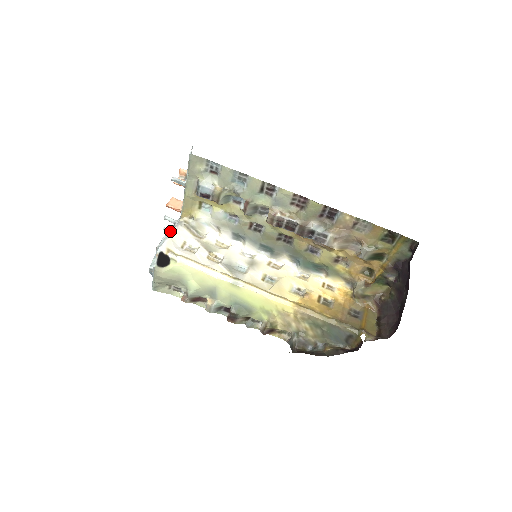
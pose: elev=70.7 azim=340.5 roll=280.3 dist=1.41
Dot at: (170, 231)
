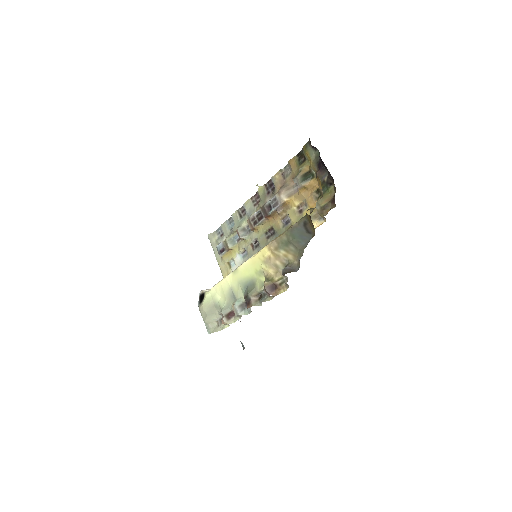
Dot at: occluded
